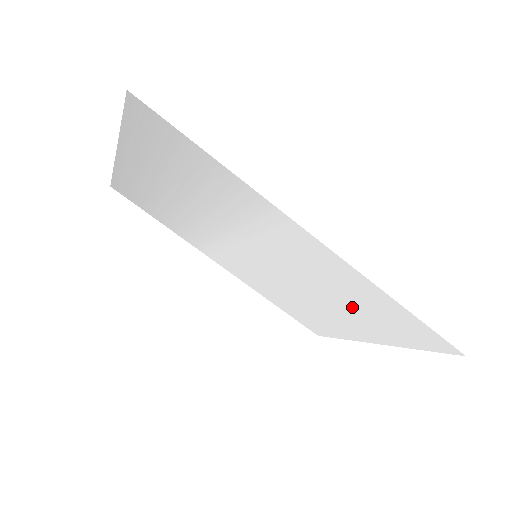
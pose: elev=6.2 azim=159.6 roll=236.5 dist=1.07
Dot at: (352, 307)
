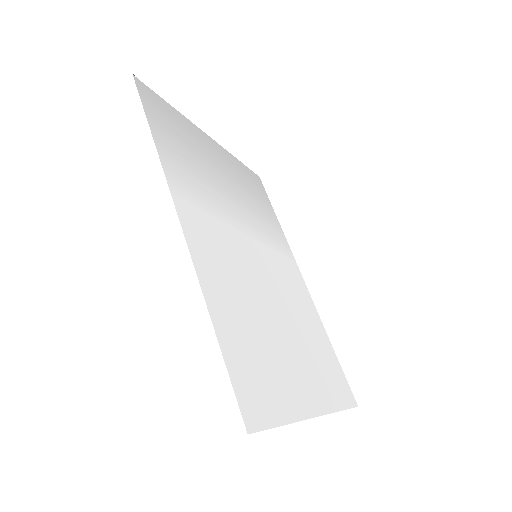
Dot at: (263, 336)
